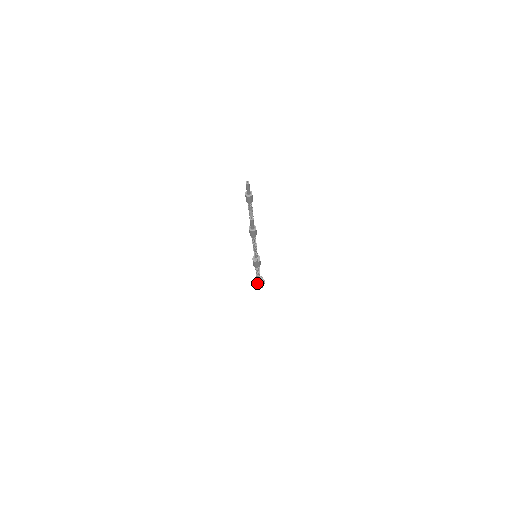
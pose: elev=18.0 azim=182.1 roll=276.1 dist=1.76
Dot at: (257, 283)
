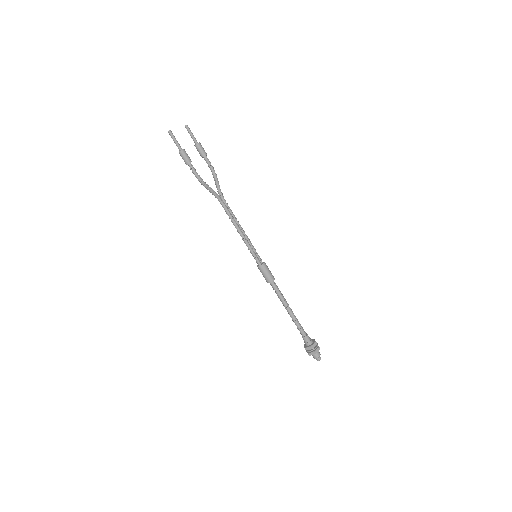
Dot at: (305, 344)
